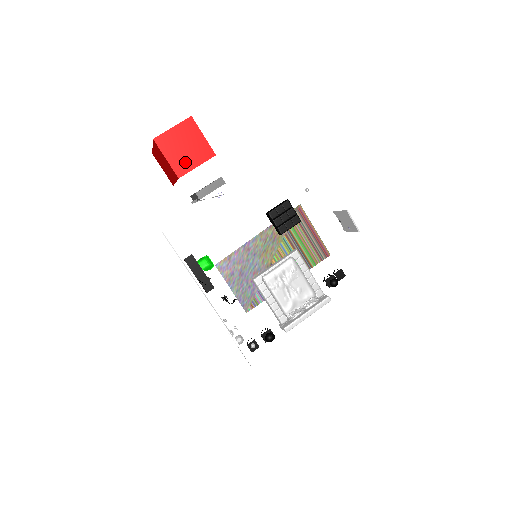
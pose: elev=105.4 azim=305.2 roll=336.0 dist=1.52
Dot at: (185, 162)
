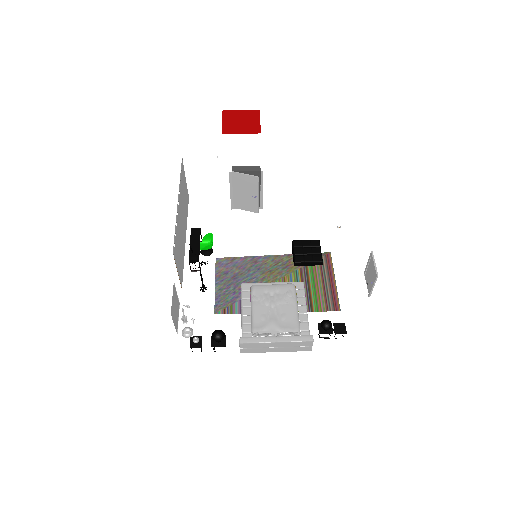
Dot at: (234, 128)
